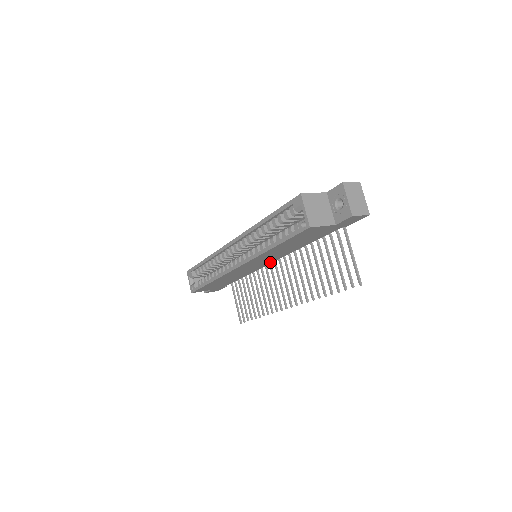
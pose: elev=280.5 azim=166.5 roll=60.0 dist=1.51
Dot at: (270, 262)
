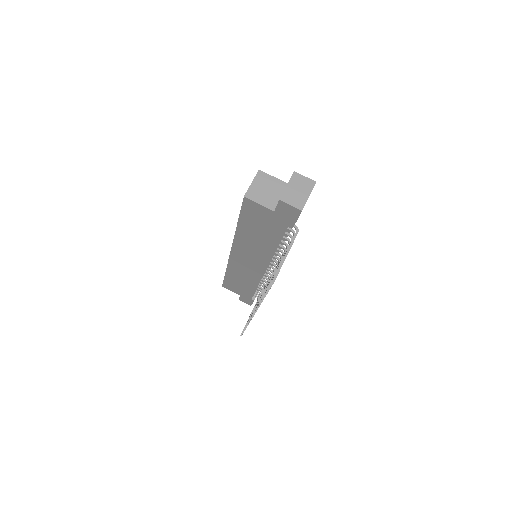
Dot at: (263, 267)
